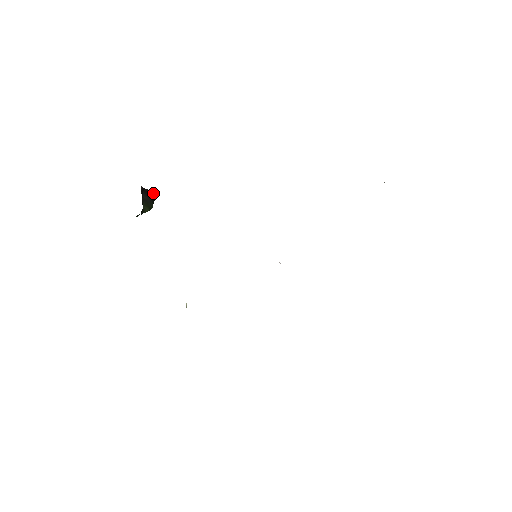
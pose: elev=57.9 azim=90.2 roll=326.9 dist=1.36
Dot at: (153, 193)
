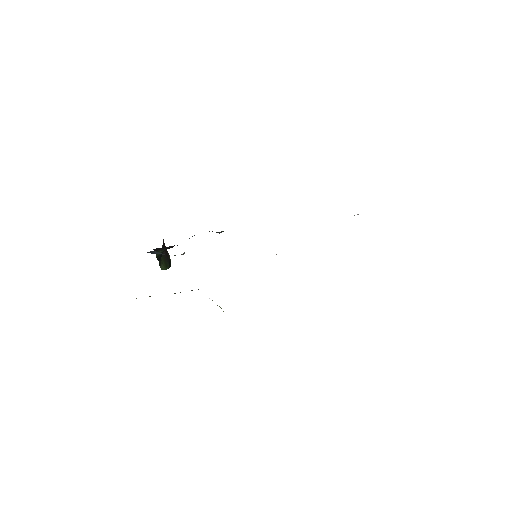
Dot at: (170, 260)
